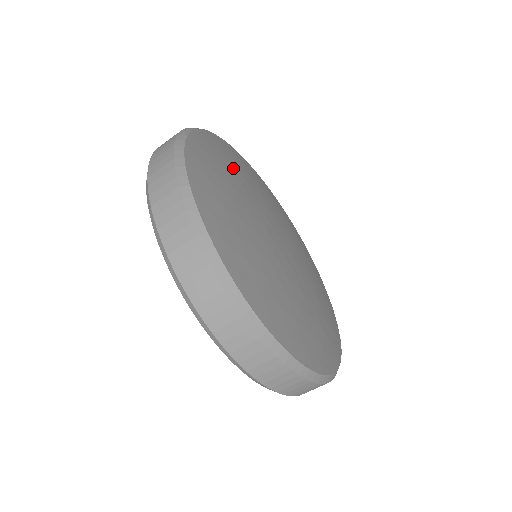
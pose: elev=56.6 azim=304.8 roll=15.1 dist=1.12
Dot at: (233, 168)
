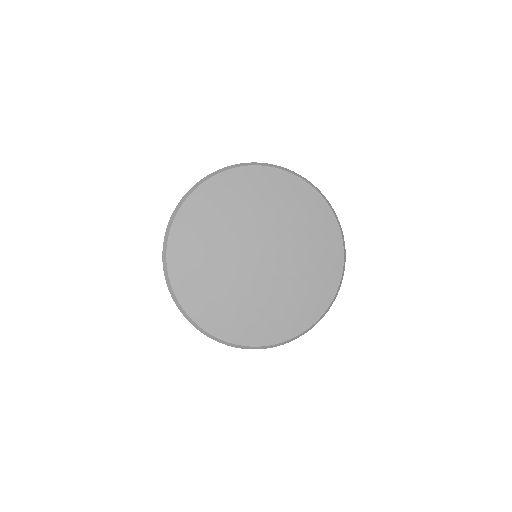
Dot at: (210, 224)
